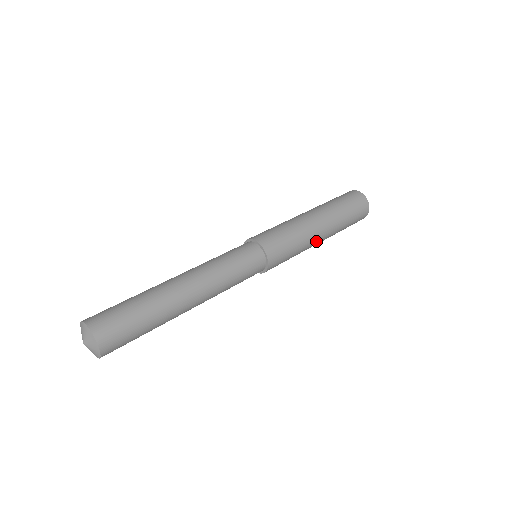
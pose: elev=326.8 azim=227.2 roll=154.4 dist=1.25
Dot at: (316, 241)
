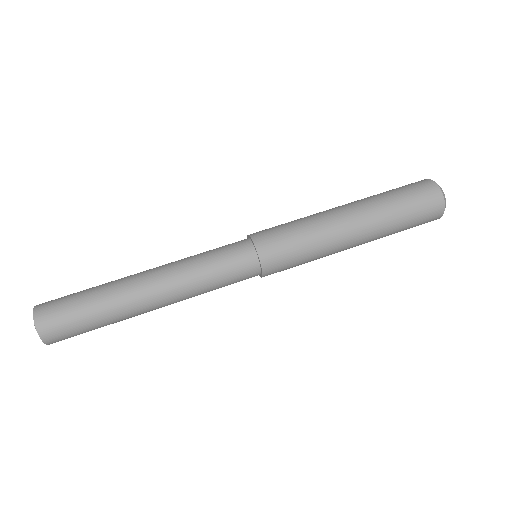
Dot at: (344, 243)
